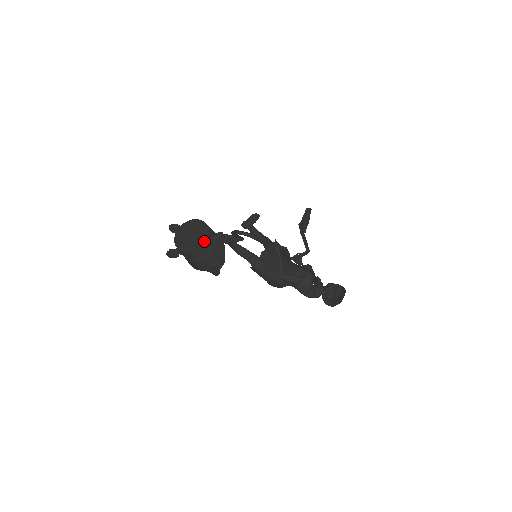
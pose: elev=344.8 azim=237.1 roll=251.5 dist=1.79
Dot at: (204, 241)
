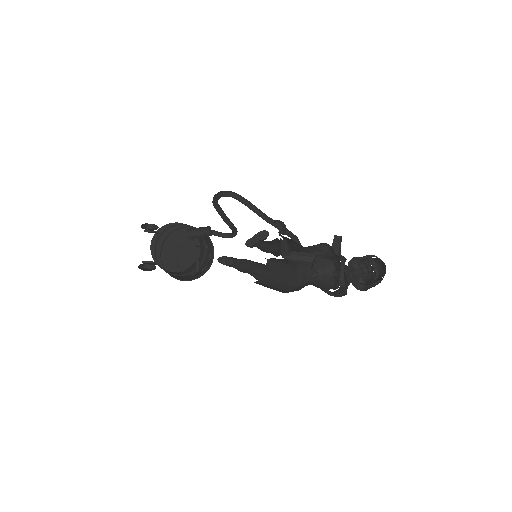
Dot at: (193, 259)
